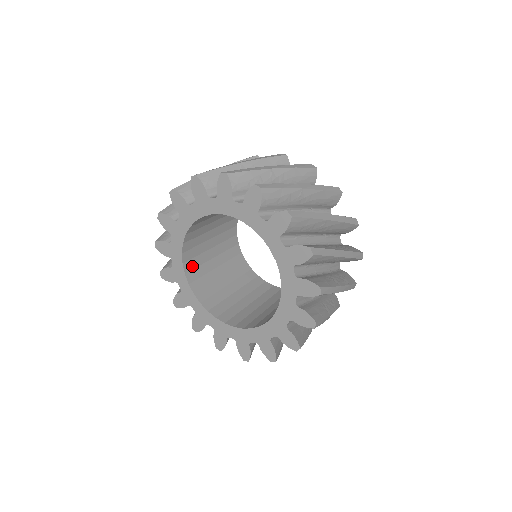
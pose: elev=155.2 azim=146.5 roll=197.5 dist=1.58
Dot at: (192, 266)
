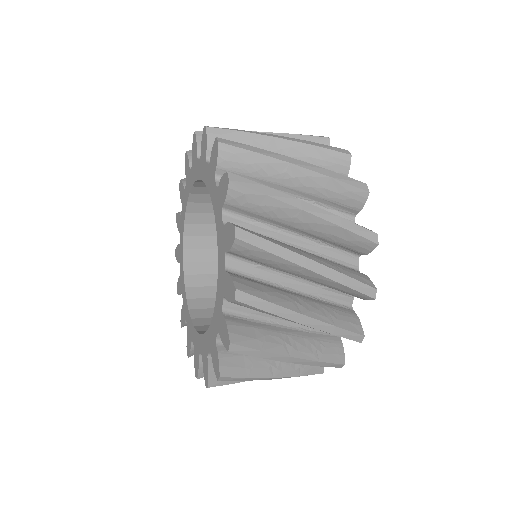
Dot at: (205, 315)
